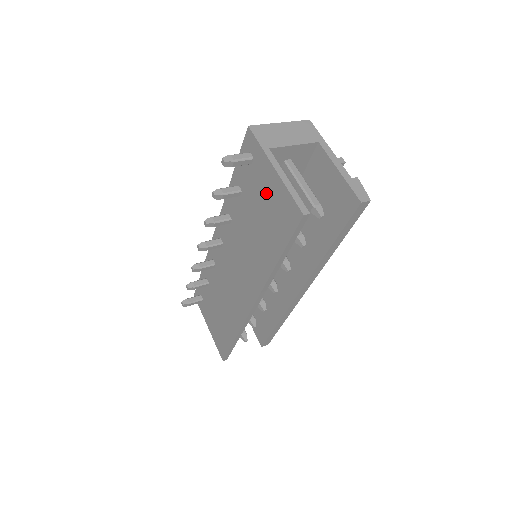
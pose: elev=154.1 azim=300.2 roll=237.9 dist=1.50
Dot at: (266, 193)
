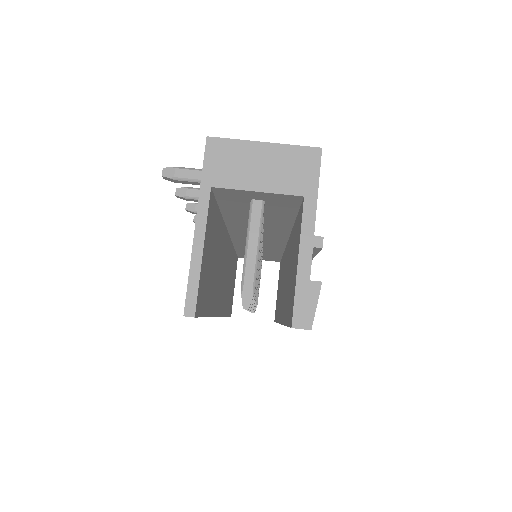
Dot at: occluded
